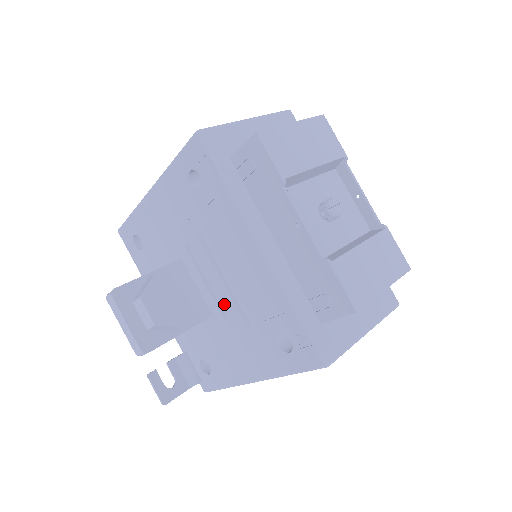
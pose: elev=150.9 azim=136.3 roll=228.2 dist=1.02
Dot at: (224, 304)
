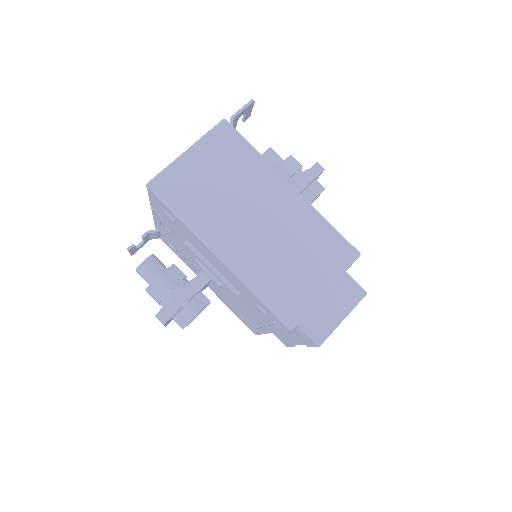
Dot at: (222, 295)
